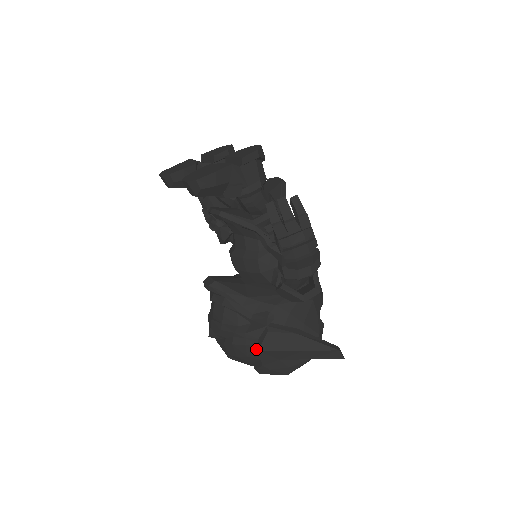
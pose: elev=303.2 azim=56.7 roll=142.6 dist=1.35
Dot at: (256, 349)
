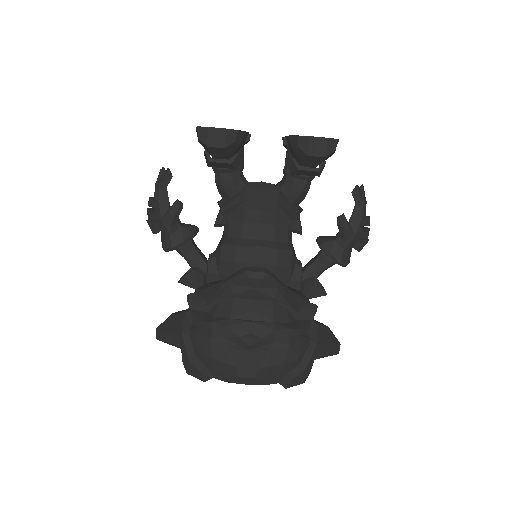
Dot at: (307, 347)
